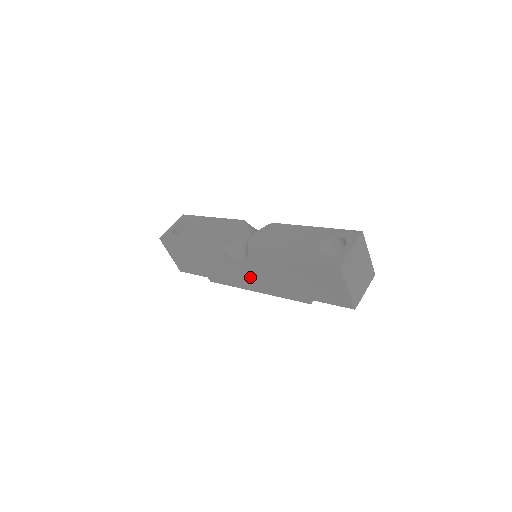
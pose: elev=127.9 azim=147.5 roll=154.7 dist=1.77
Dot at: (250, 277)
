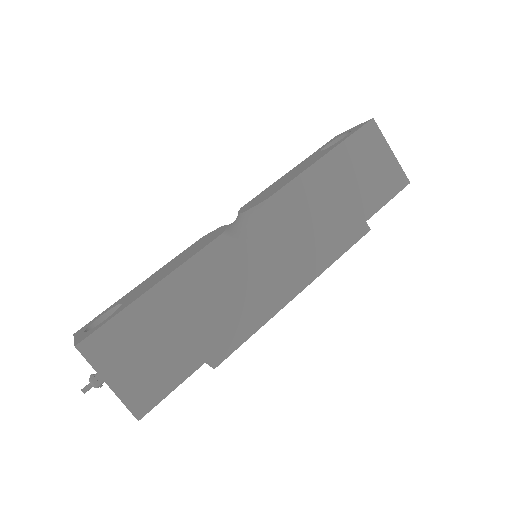
Dot at: (282, 262)
